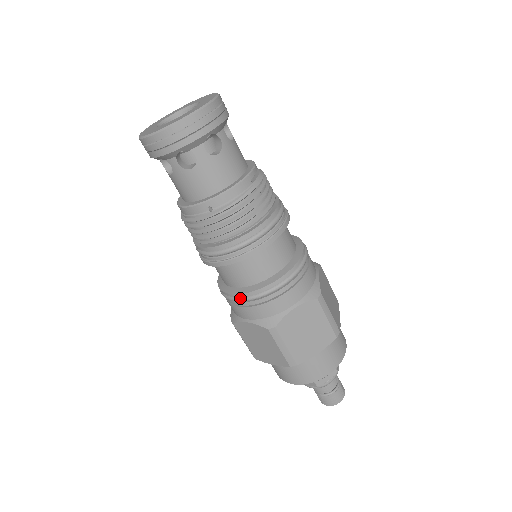
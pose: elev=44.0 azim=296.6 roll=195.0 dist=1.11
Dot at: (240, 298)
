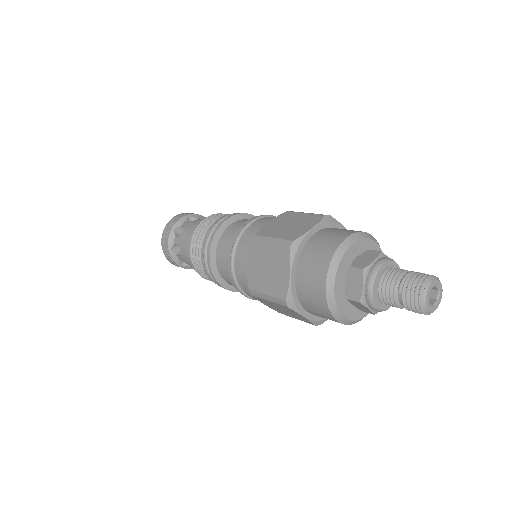
Dot at: (231, 253)
